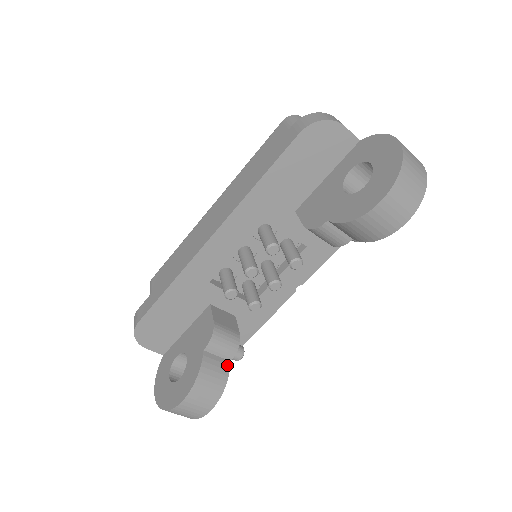
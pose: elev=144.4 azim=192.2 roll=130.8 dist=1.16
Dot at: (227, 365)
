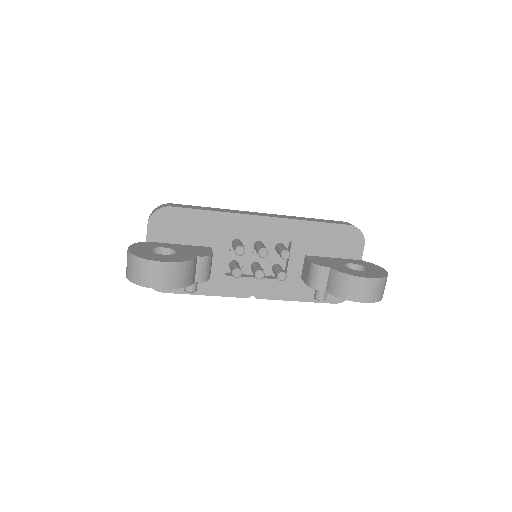
Dot at: (194, 280)
